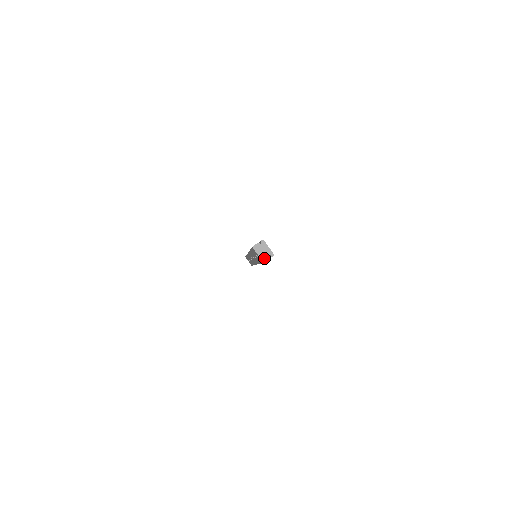
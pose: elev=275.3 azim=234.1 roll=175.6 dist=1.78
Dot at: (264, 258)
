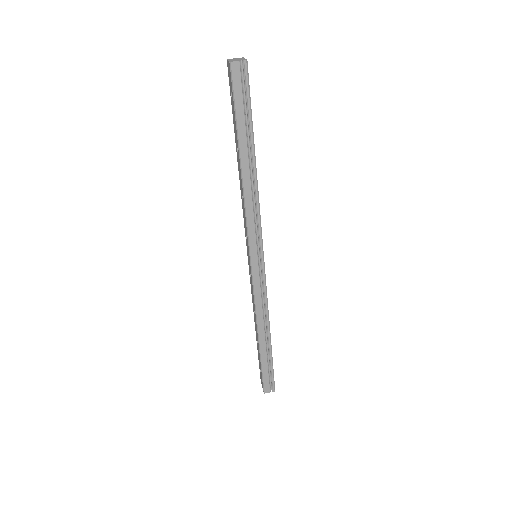
Dot at: (233, 61)
